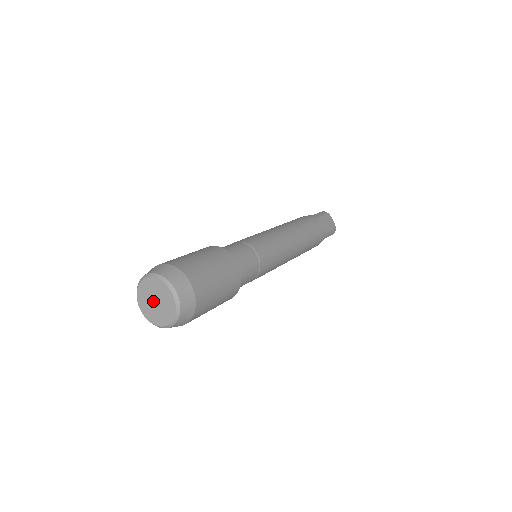
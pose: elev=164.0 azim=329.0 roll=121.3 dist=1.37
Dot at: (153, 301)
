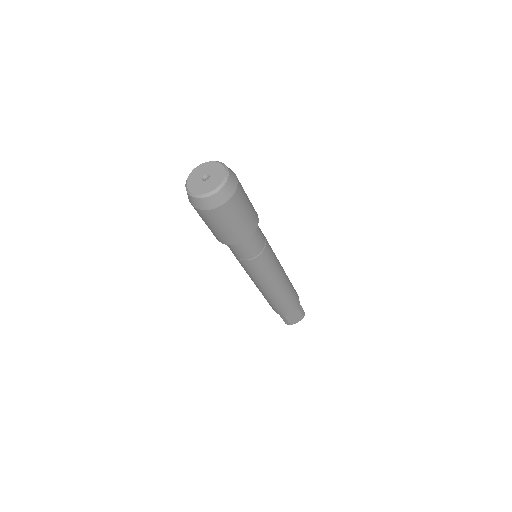
Dot at: (203, 179)
